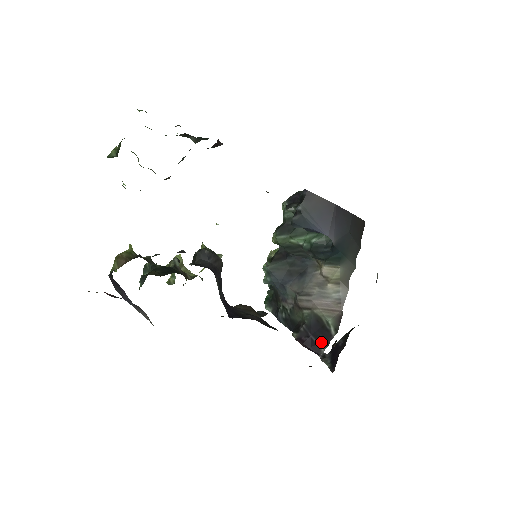
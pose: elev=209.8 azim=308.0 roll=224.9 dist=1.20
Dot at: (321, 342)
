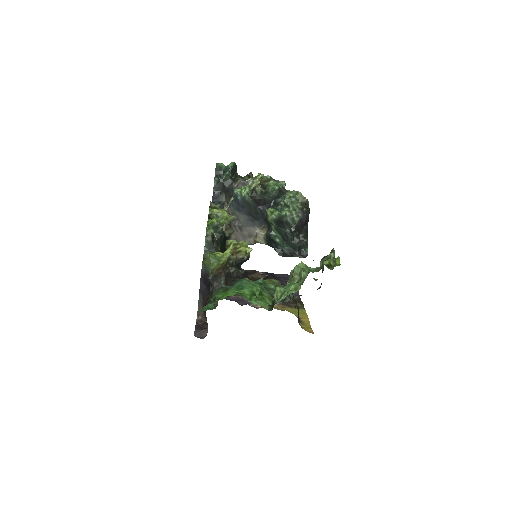
Dot at: occluded
